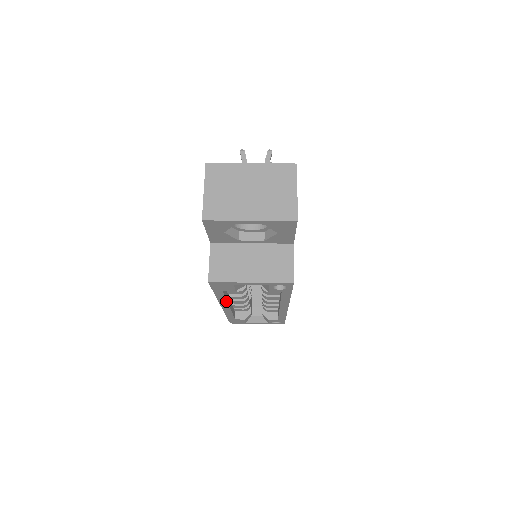
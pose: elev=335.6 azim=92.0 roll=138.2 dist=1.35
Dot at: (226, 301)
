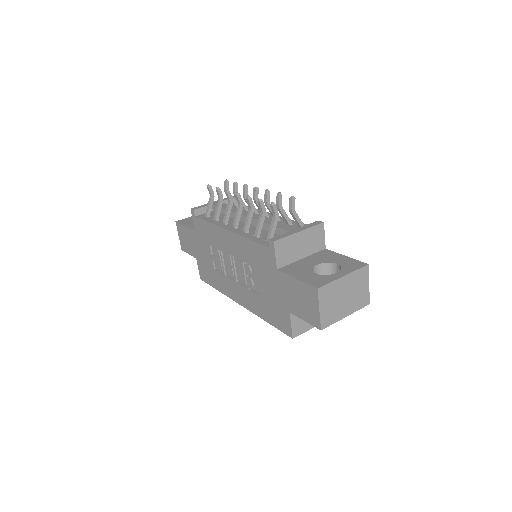
Dot at: occluded
